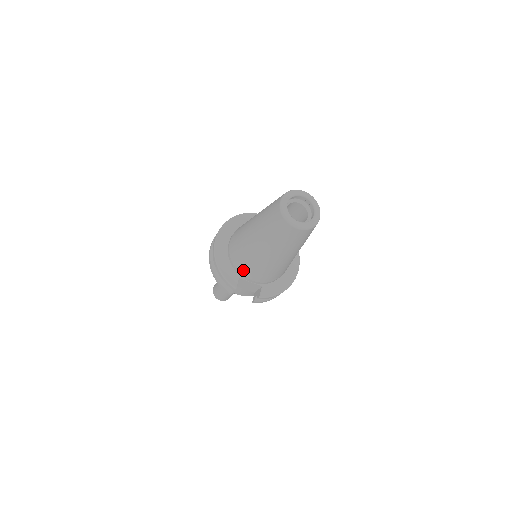
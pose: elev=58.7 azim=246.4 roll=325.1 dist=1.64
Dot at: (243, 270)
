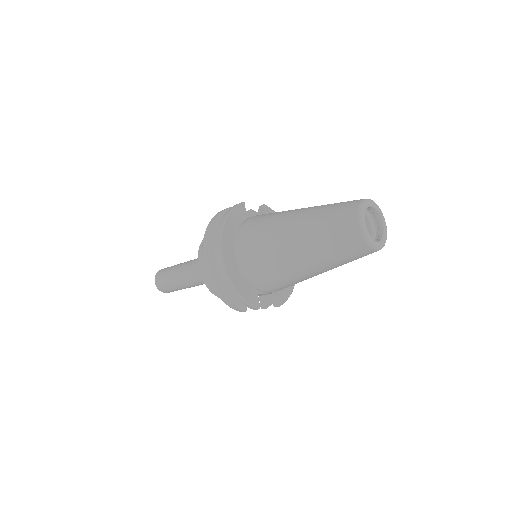
Dot at: (267, 287)
